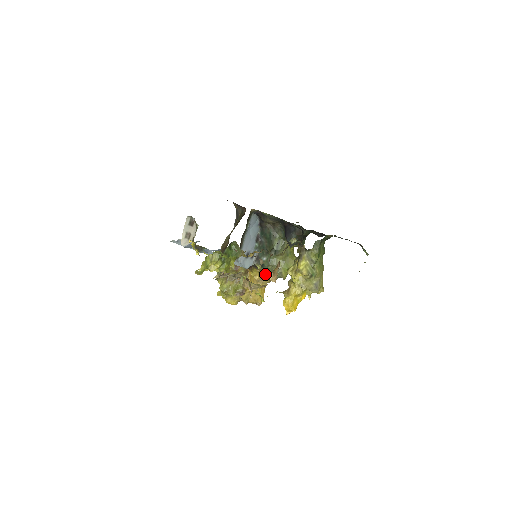
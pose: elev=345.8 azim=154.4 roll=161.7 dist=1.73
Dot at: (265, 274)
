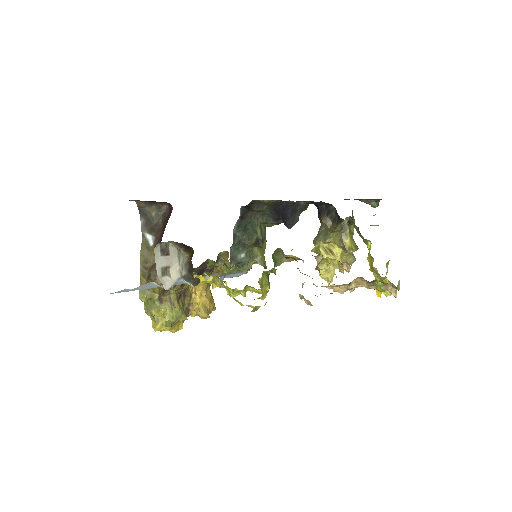
Dot at: occluded
